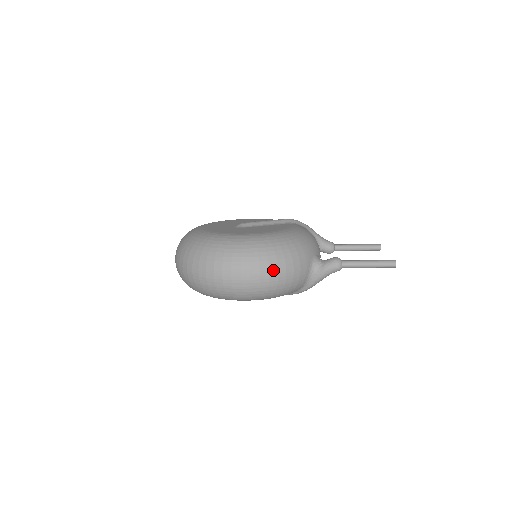
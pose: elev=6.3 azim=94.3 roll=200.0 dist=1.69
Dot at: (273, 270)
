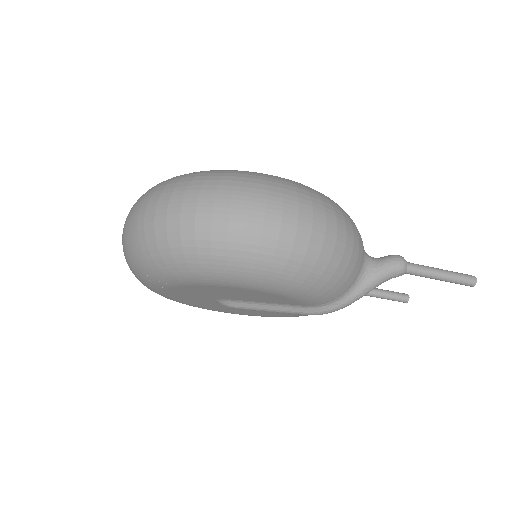
Dot at: (331, 223)
